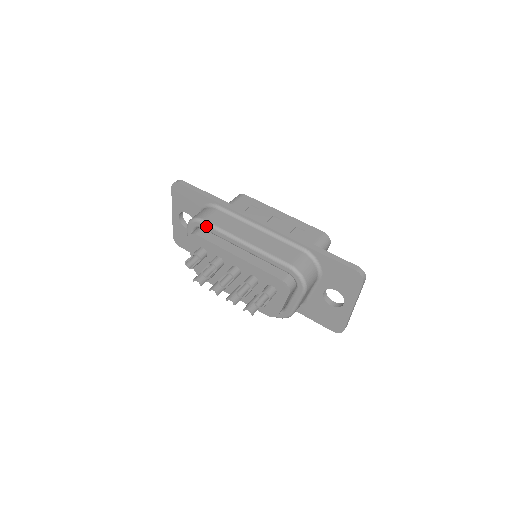
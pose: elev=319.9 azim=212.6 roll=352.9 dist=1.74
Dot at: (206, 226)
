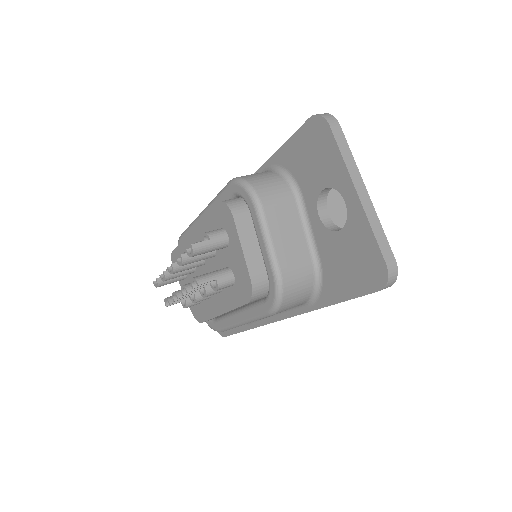
Dot at: (182, 237)
